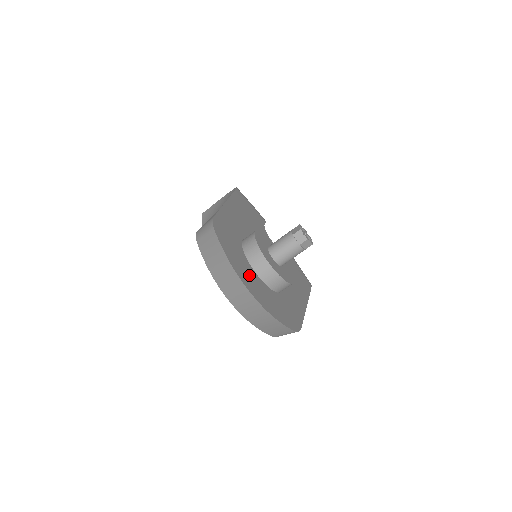
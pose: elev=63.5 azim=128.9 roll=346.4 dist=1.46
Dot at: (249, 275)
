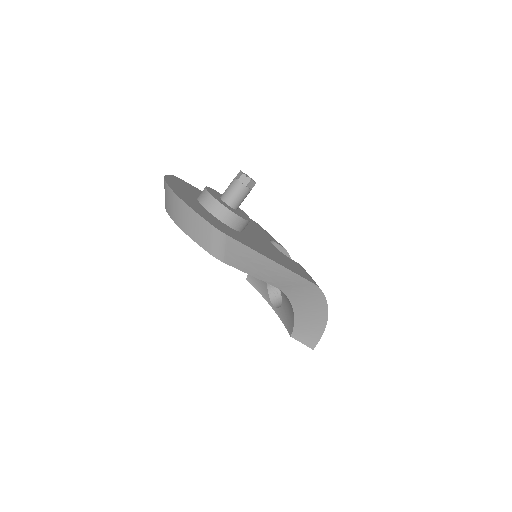
Dot at: (184, 193)
